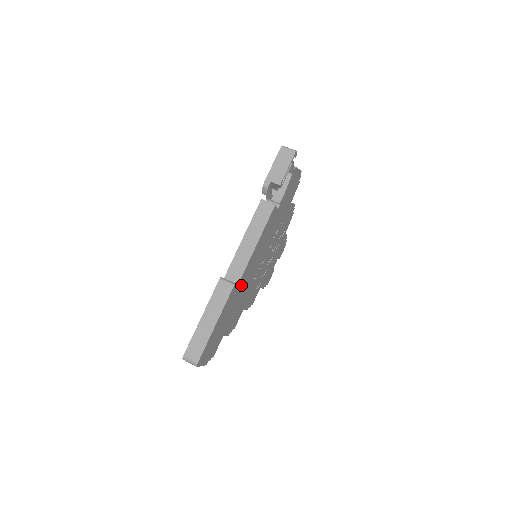
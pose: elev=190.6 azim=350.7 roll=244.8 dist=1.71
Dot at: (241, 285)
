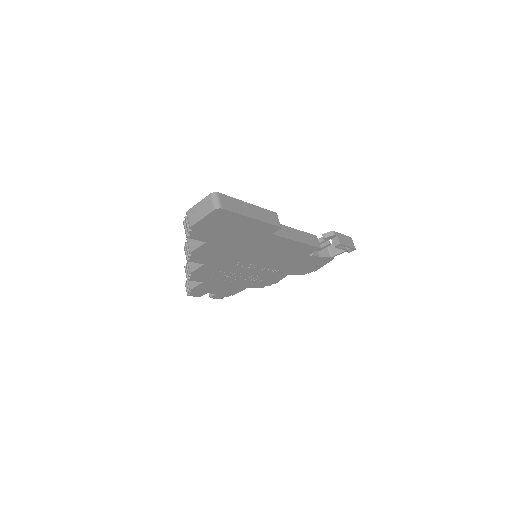
Dot at: (262, 241)
